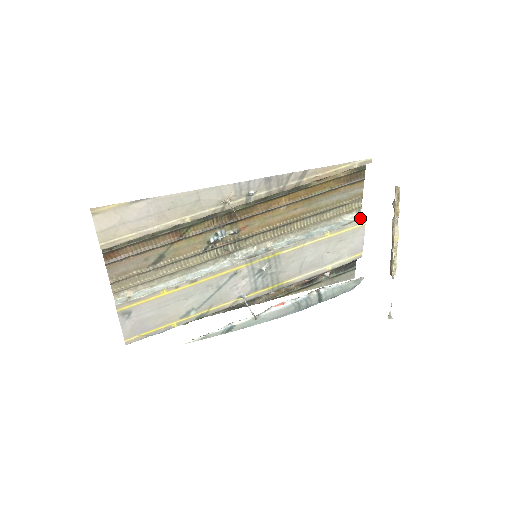
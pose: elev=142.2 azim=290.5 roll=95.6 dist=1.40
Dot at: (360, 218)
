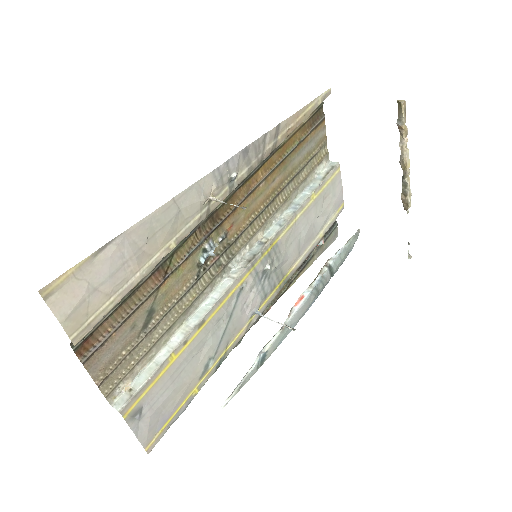
Dot at: (333, 165)
